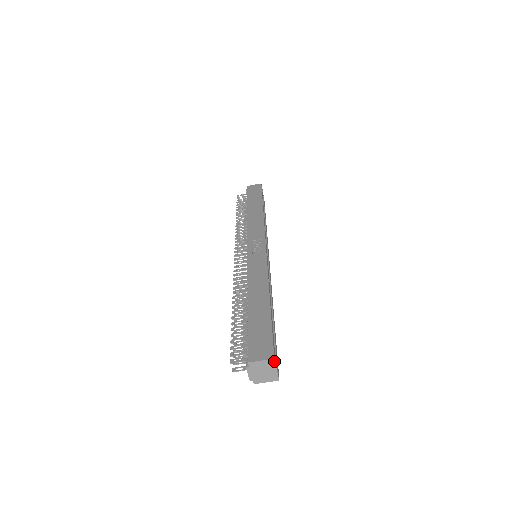
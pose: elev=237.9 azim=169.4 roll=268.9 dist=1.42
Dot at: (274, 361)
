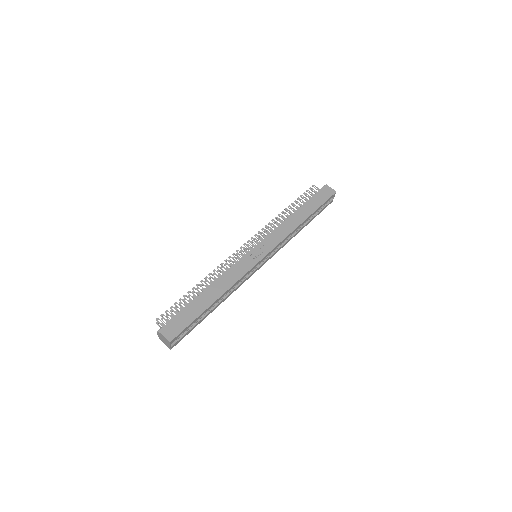
Dot at: (170, 343)
